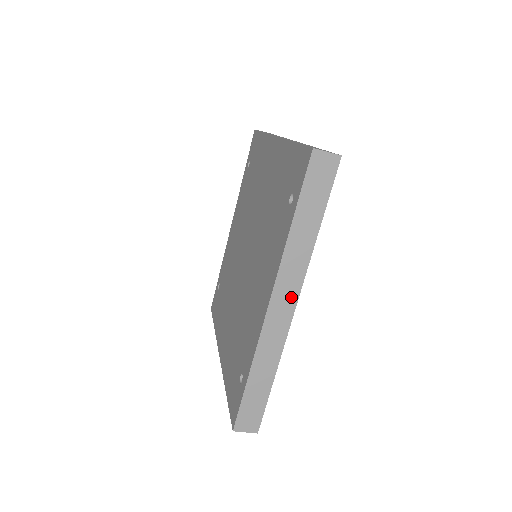
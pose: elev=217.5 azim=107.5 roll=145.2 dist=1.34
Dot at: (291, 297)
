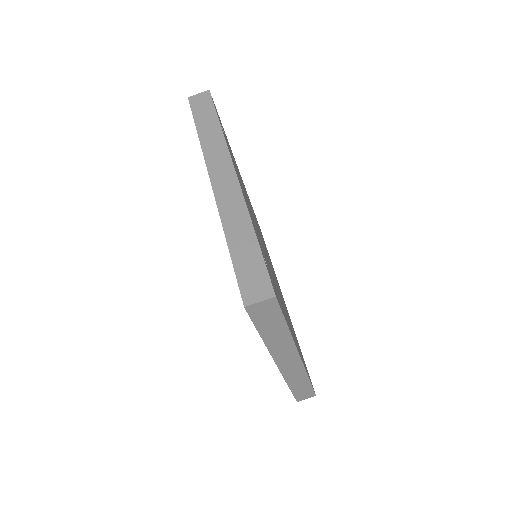
Dot at: (227, 169)
